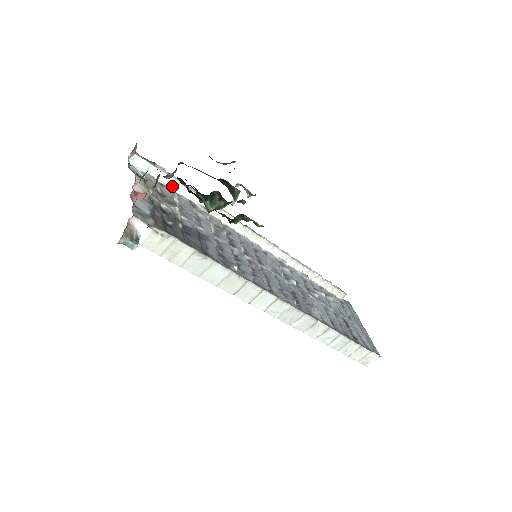
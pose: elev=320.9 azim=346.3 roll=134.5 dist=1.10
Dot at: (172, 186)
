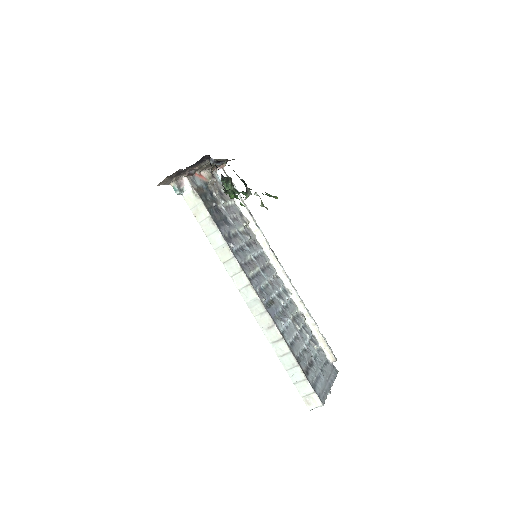
Dot at: (235, 198)
